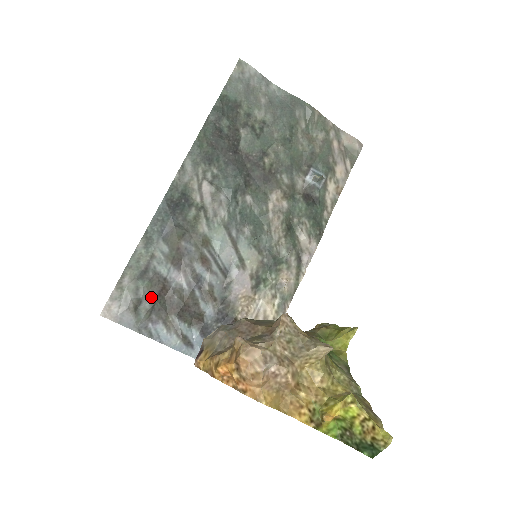
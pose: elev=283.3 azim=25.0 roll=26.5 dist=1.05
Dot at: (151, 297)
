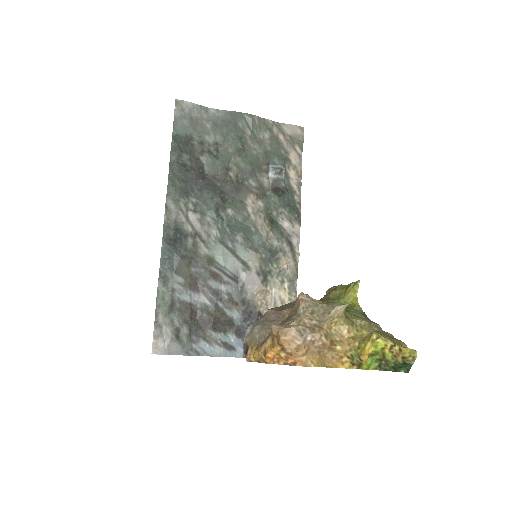
Dot at: (185, 323)
